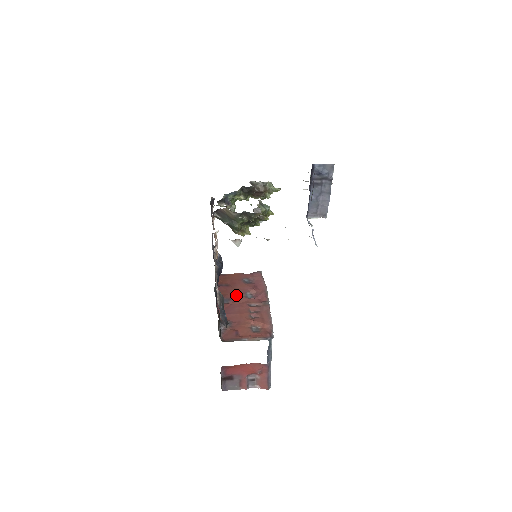
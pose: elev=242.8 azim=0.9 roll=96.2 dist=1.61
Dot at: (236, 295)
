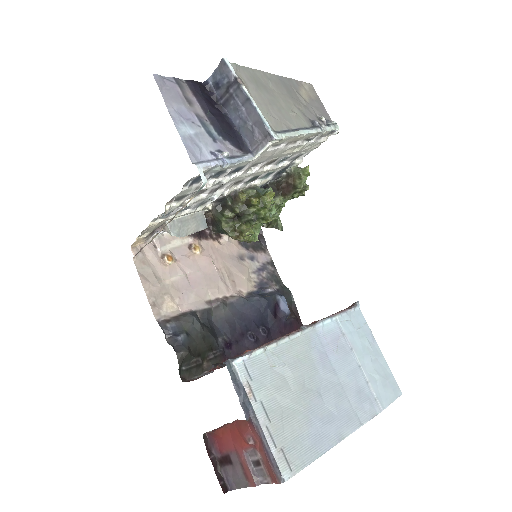
Dot at: occluded
